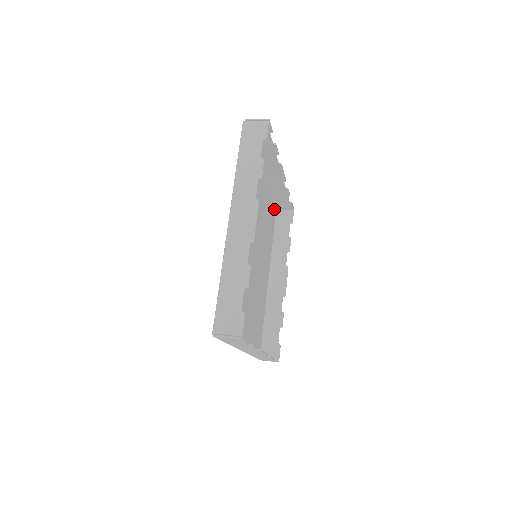
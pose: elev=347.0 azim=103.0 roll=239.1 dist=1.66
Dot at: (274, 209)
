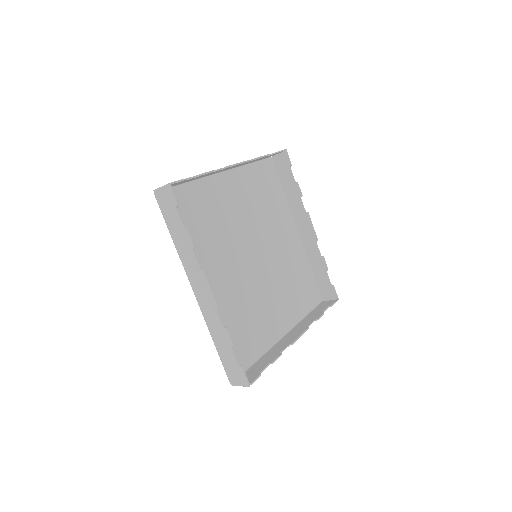
Dot at: (317, 294)
